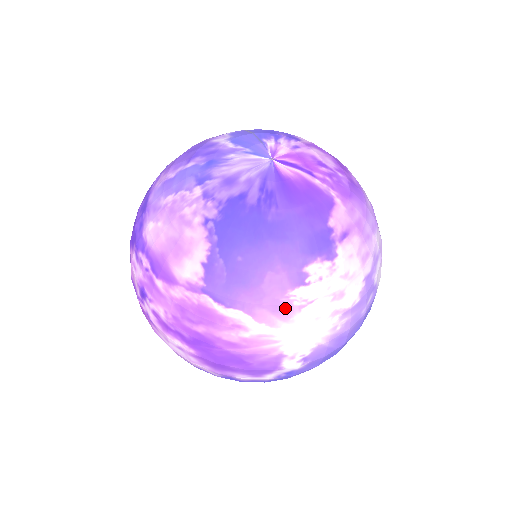
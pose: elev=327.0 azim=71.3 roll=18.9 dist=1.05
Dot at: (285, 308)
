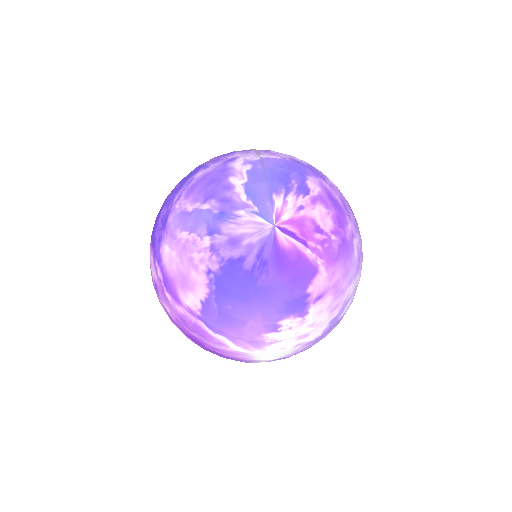
Dot at: (259, 343)
